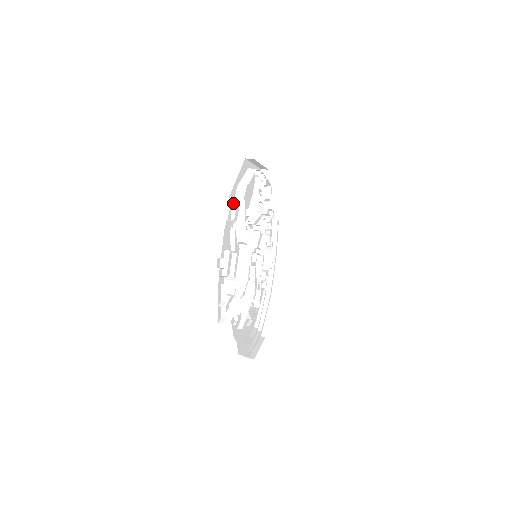
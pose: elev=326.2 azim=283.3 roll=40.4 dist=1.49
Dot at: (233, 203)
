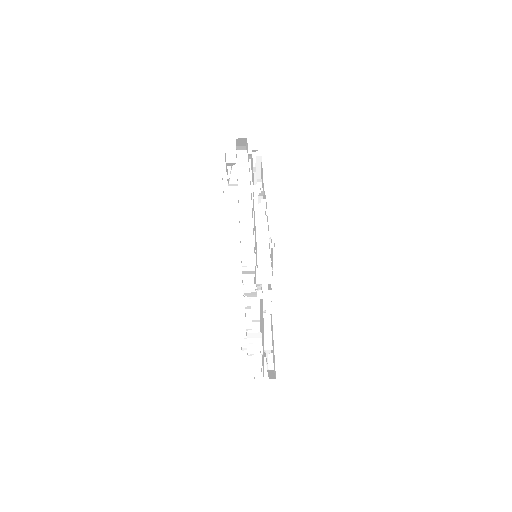
Dot at: occluded
